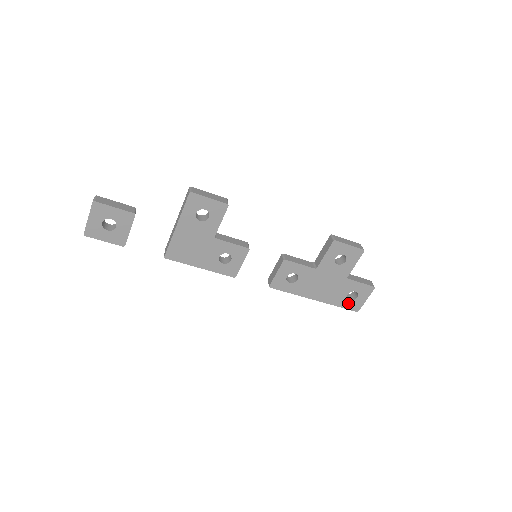
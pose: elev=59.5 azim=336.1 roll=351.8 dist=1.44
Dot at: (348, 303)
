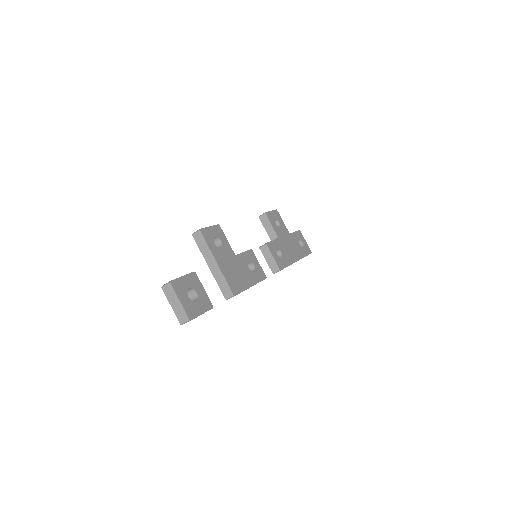
Dot at: (305, 250)
